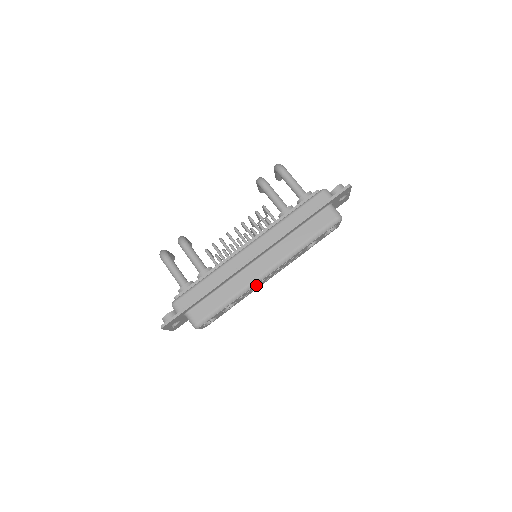
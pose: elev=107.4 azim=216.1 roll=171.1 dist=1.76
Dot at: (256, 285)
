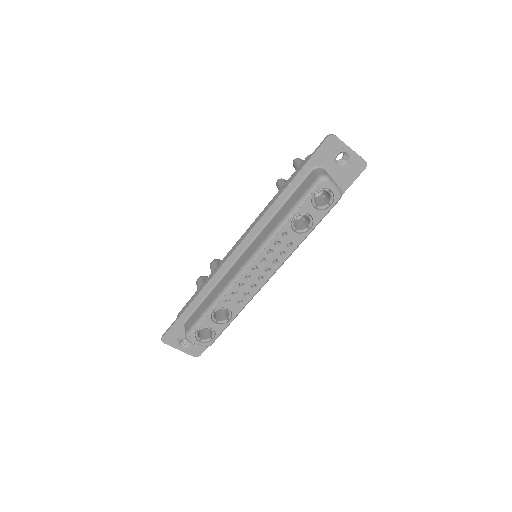
Dot at: (244, 285)
